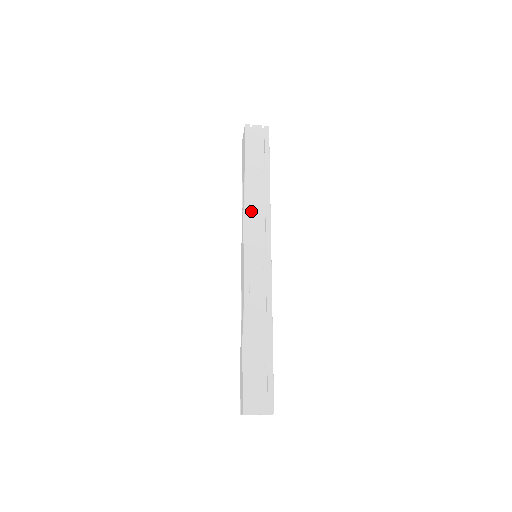
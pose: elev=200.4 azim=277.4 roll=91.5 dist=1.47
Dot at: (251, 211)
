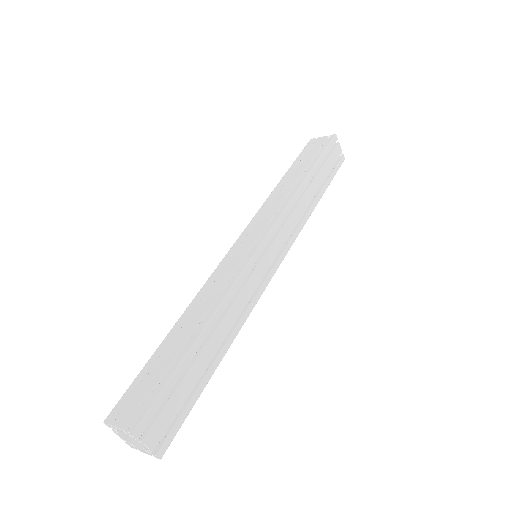
Dot at: occluded
